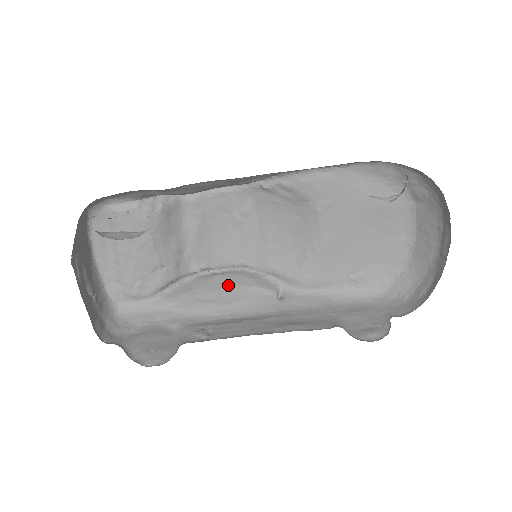
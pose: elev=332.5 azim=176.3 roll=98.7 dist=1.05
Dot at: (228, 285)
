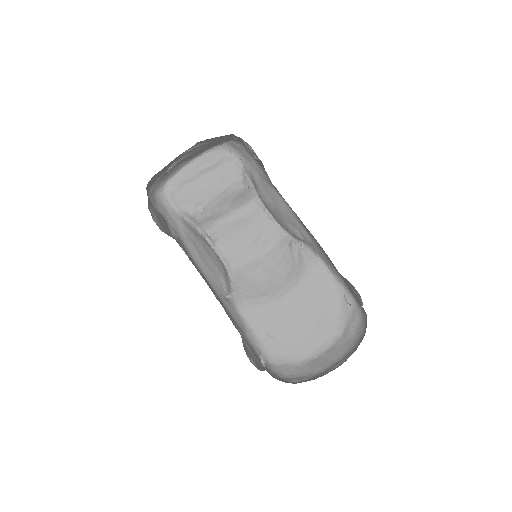
Dot at: (213, 259)
